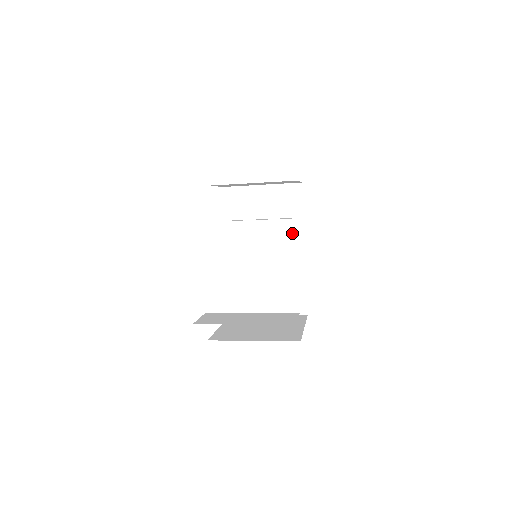
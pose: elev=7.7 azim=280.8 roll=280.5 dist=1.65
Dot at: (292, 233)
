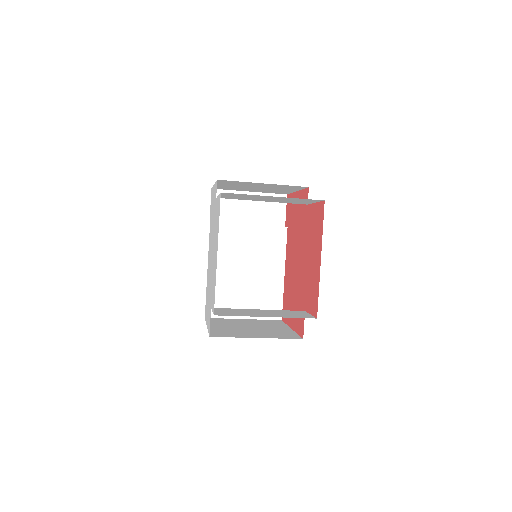
Dot at: (275, 240)
